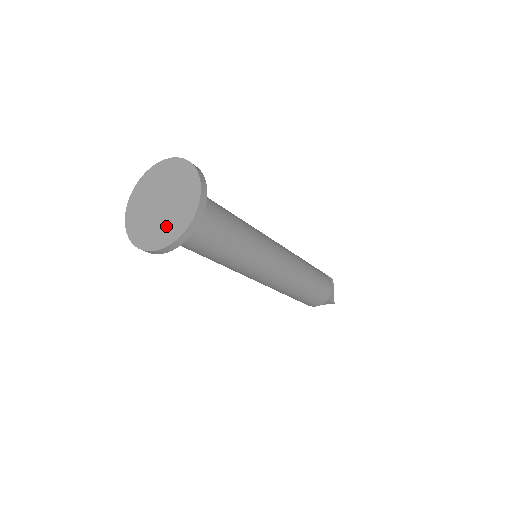
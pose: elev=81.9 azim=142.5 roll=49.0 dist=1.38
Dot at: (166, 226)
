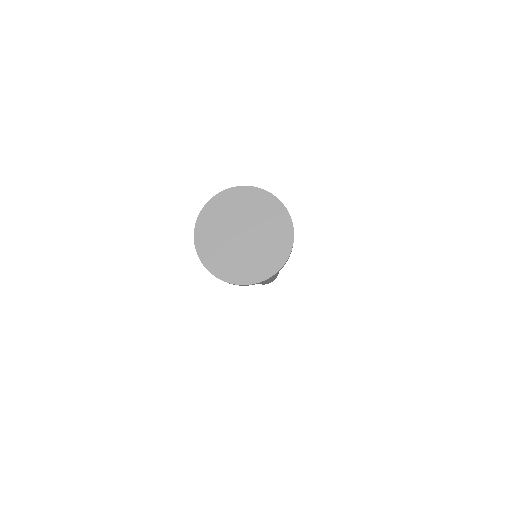
Dot at: (270, 246)
